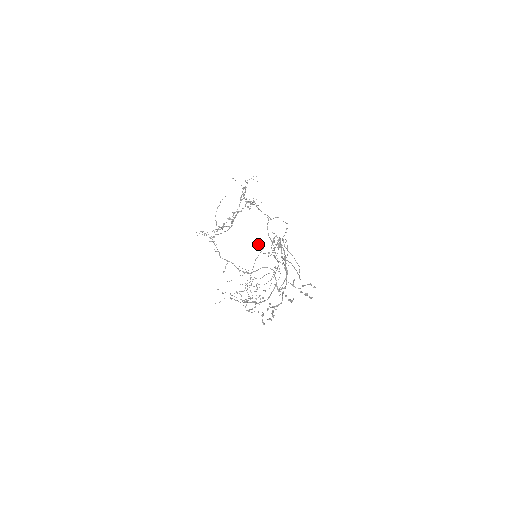
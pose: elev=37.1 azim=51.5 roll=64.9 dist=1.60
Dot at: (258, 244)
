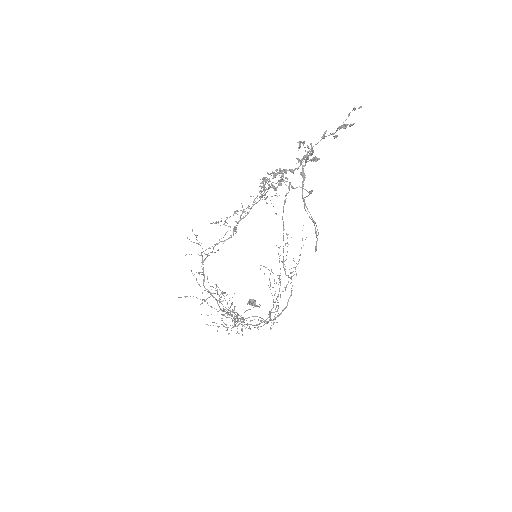
Dot at: (254, 301)
